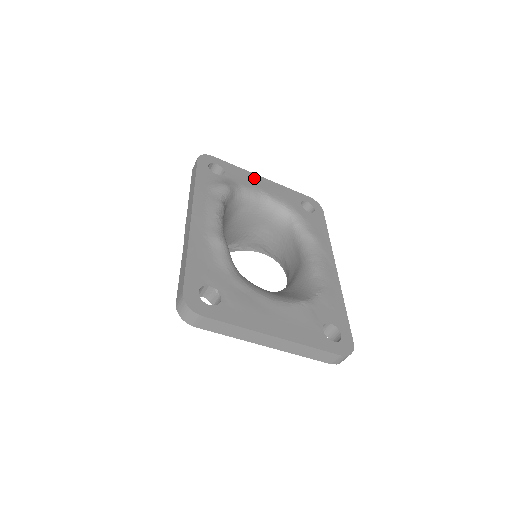
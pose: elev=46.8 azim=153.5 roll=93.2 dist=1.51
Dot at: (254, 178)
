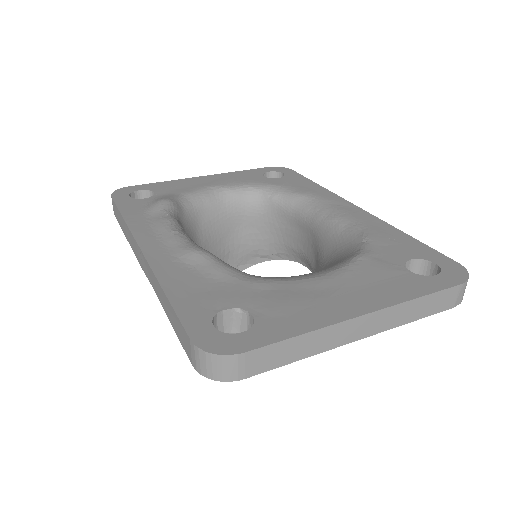
Dot at: (193, 181)
